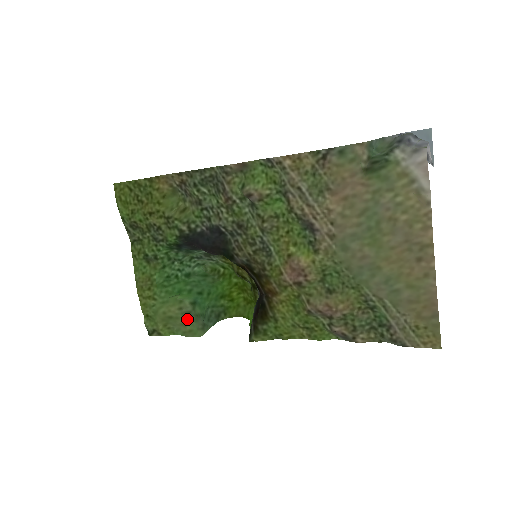
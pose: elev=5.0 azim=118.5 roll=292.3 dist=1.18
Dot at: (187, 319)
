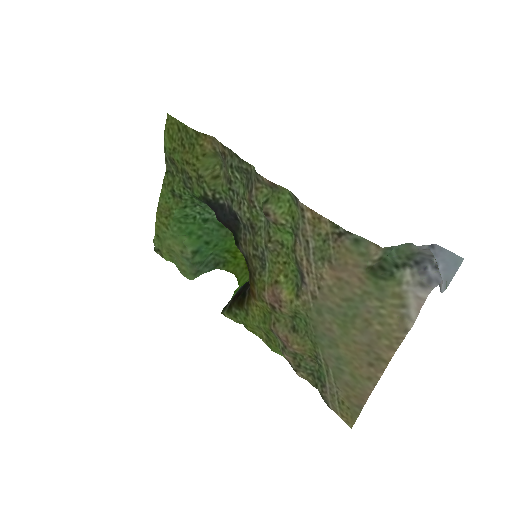
Dot at: (184, 262)
